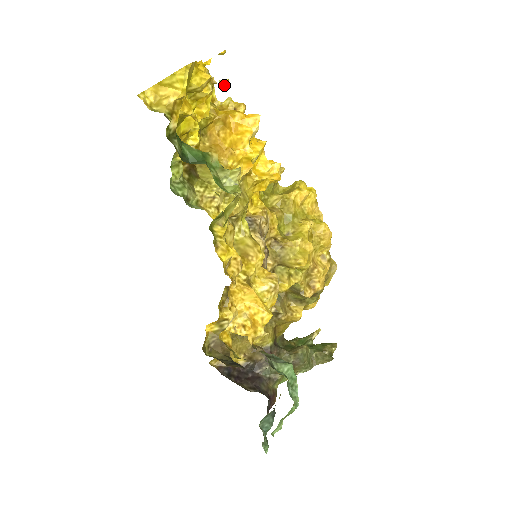
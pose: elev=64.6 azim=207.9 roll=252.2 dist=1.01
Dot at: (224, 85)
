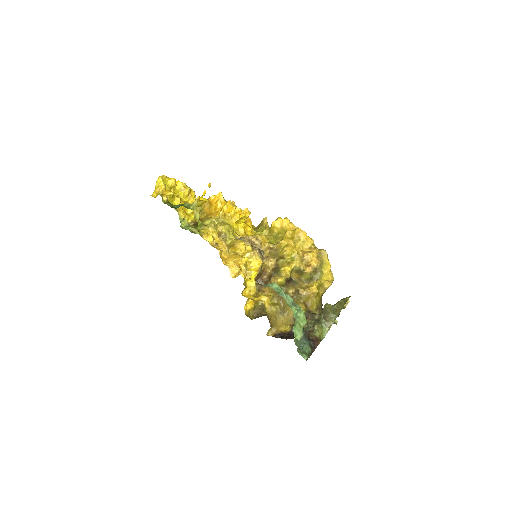
Dot at: occluded
